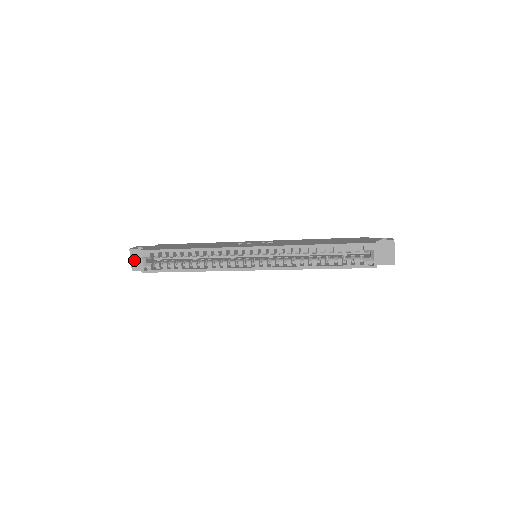
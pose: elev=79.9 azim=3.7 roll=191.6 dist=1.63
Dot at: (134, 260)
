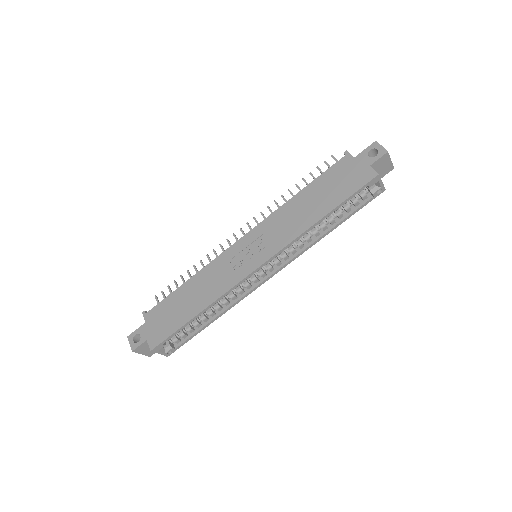
Dot at: (145, 352)
